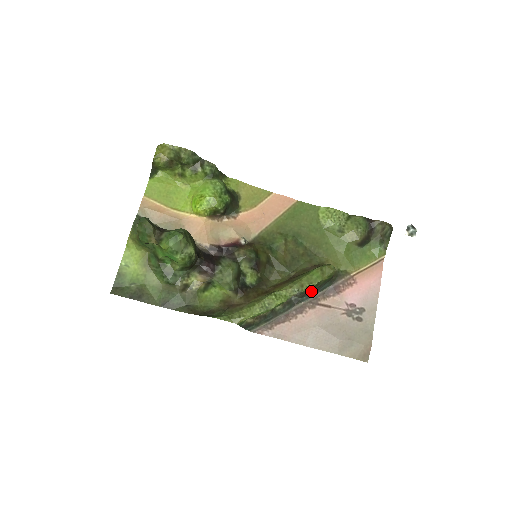
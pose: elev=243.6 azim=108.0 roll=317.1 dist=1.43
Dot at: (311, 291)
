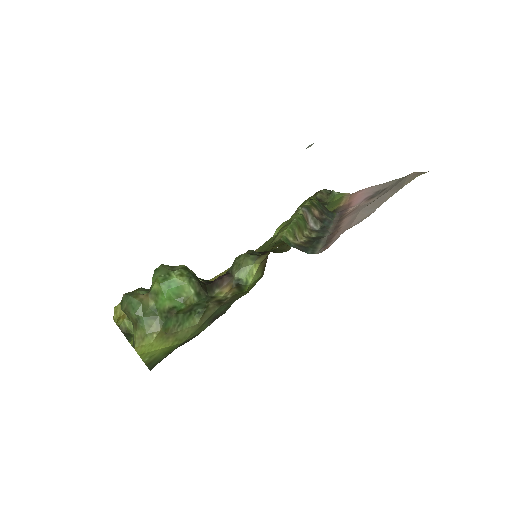
Dot at: (322, 217)
